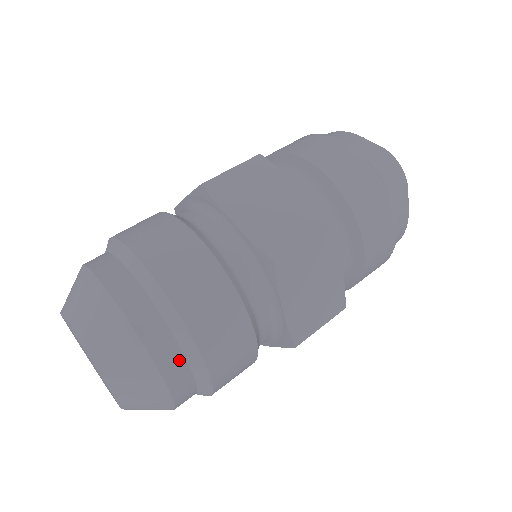
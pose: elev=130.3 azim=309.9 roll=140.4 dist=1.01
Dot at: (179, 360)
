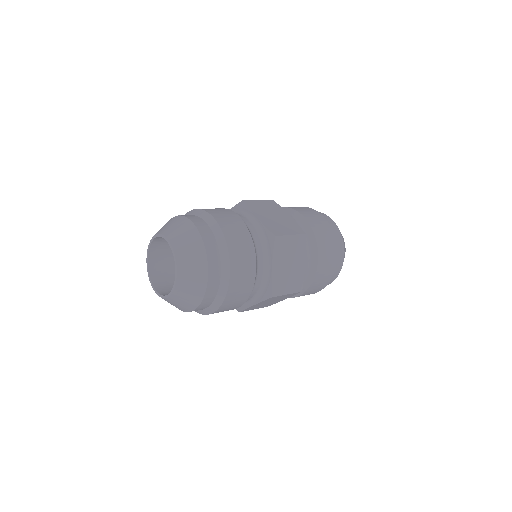
Dot at: (218, 265)
